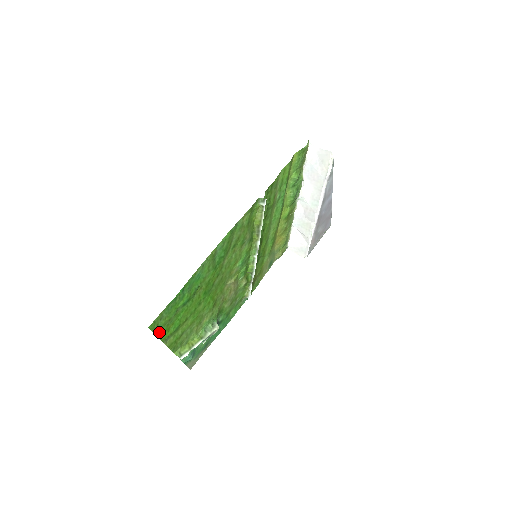
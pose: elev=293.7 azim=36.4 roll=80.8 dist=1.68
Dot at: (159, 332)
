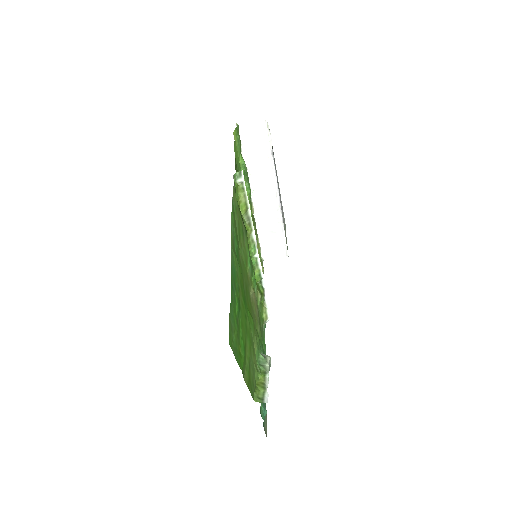
Dot at: (236, 356)
